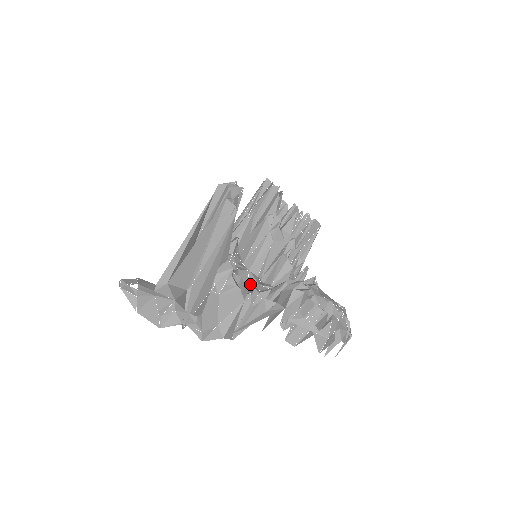
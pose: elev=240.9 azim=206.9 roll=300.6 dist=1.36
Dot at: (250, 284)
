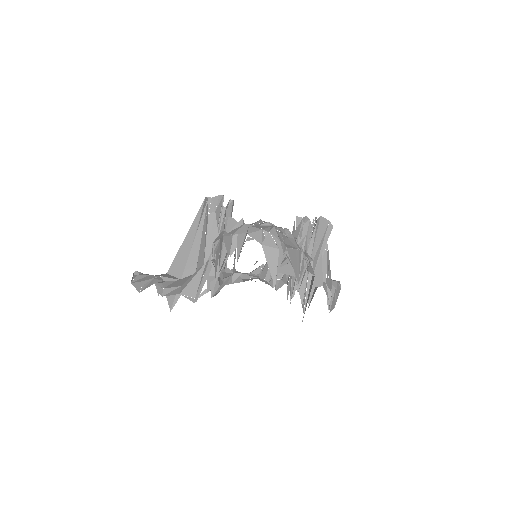
Dot at: (248, 280)
